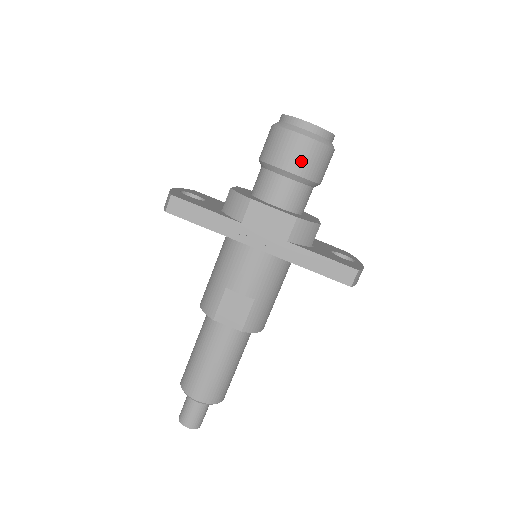
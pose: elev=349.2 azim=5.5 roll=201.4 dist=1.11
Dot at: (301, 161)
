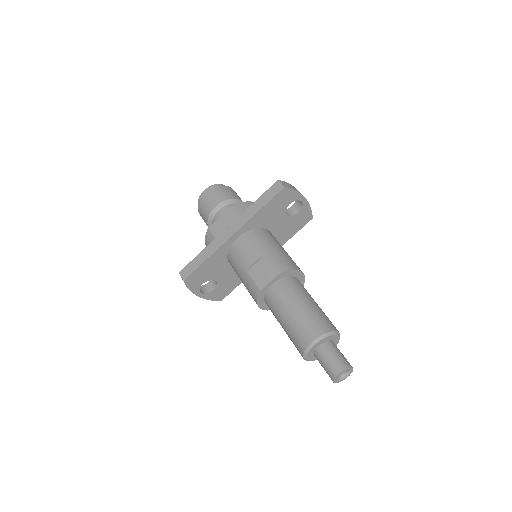
Dot at: (215, 199)
